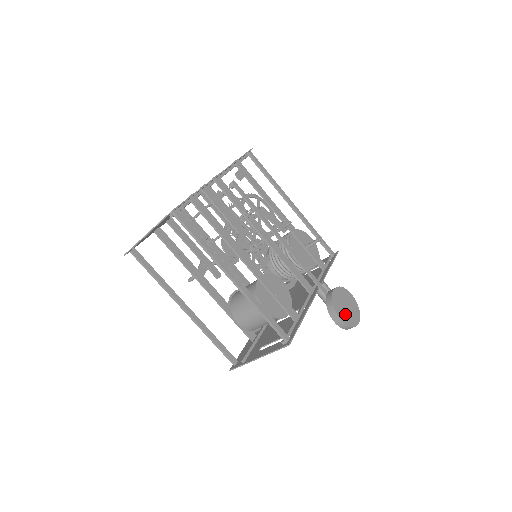
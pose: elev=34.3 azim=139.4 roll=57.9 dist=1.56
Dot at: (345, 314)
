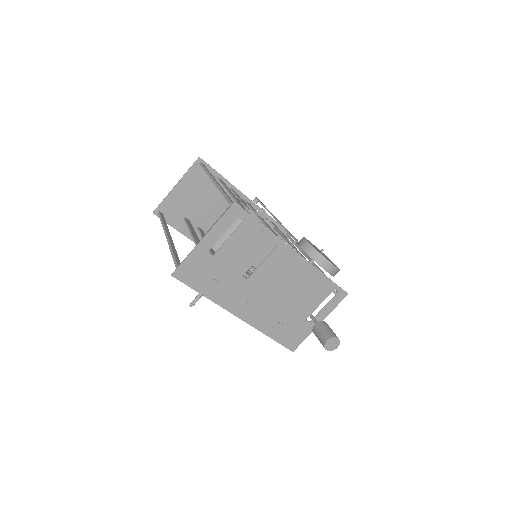
Dot at: occluded
